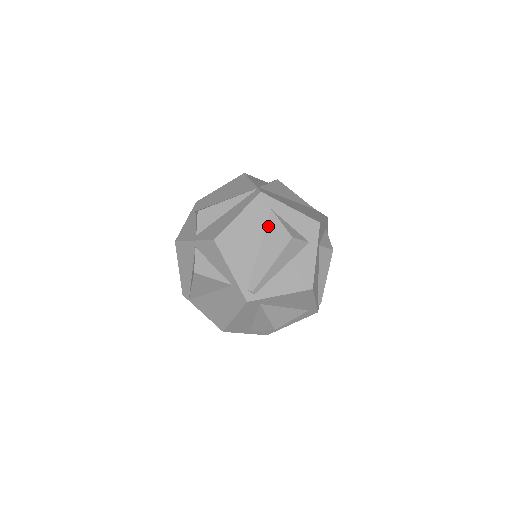
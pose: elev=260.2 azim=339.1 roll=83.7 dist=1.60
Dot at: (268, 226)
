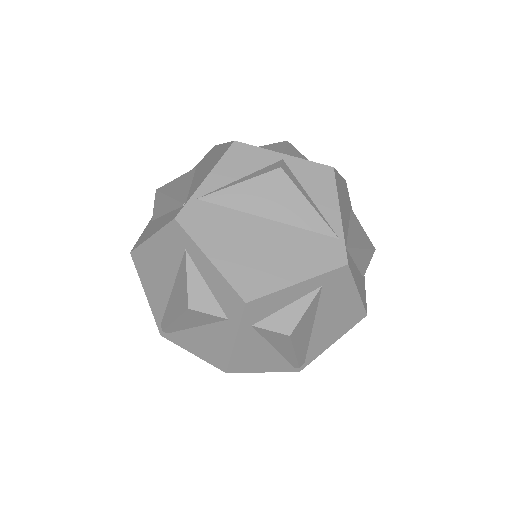
Dot at: (180, 269)
